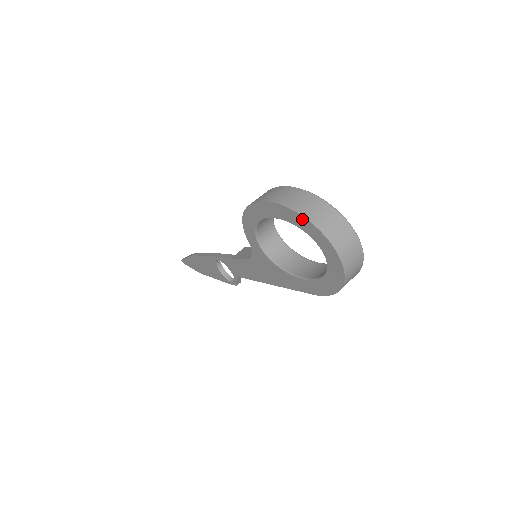
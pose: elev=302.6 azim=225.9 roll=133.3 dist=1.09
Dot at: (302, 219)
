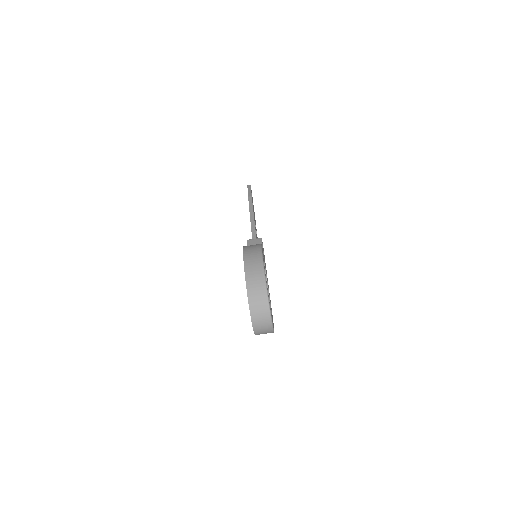
Dot at: (247, 295)
